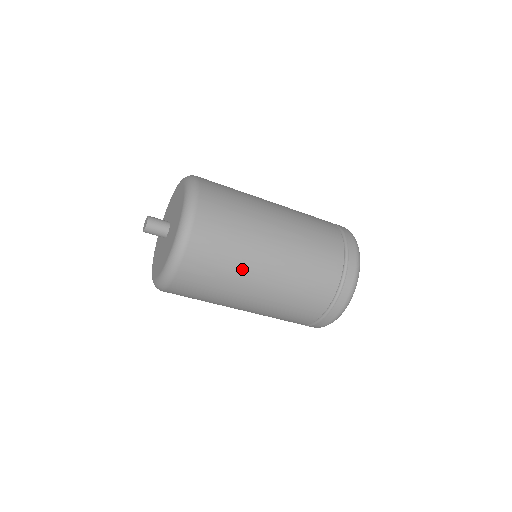
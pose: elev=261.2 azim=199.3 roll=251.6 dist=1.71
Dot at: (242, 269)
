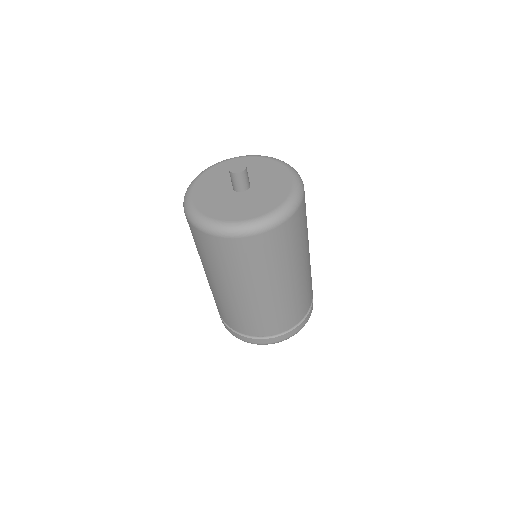
Dot at: (284, 267)
